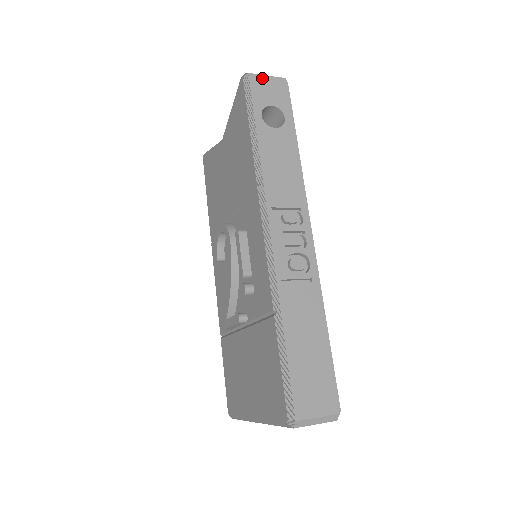
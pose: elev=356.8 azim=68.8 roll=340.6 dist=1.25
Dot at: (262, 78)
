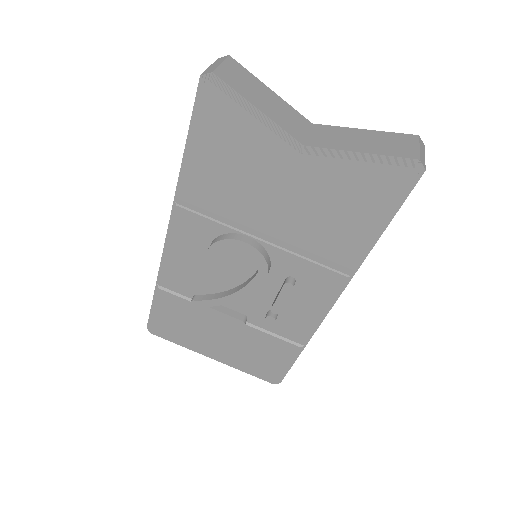
Dot at: occluded
